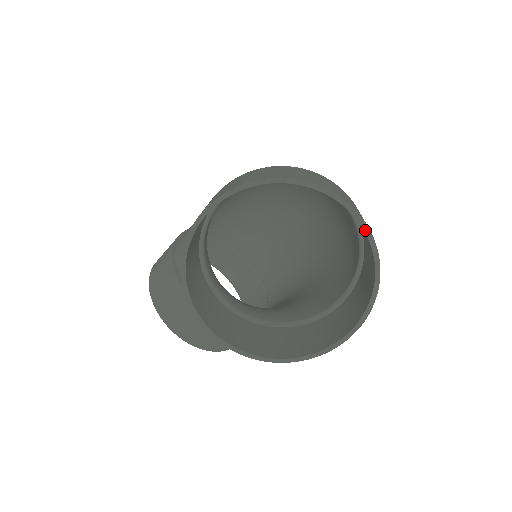
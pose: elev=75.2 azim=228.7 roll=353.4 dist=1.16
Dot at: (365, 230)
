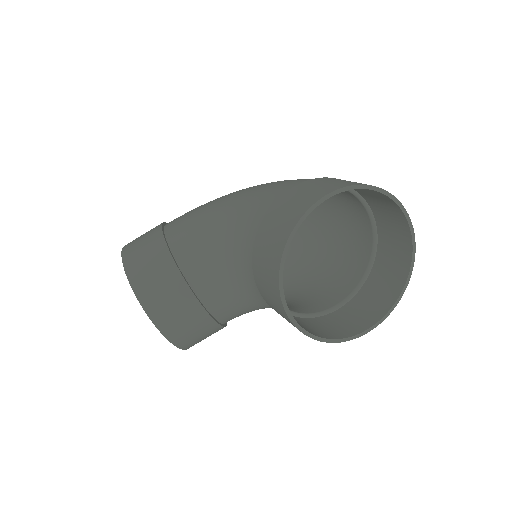
Dot at: (413, 240)
